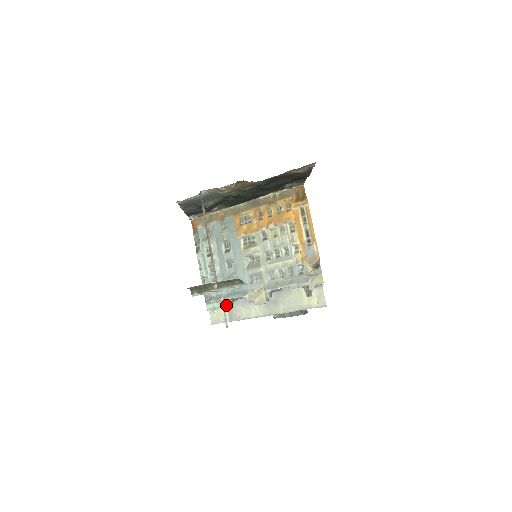
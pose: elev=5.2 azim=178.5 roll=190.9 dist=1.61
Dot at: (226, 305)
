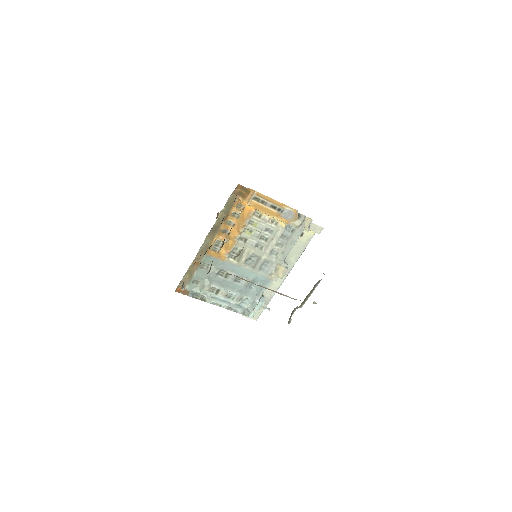
Dot at: (263, 301)
